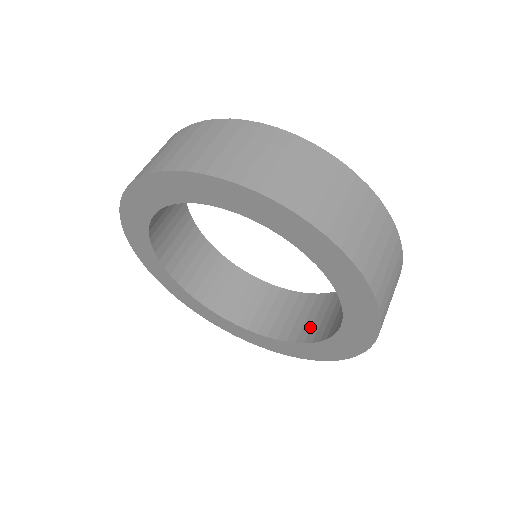
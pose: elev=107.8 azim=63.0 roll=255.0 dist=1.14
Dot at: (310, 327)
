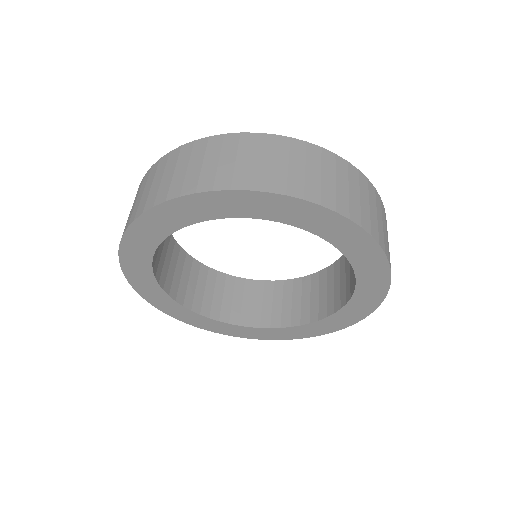
Dot at: (325, 302)
